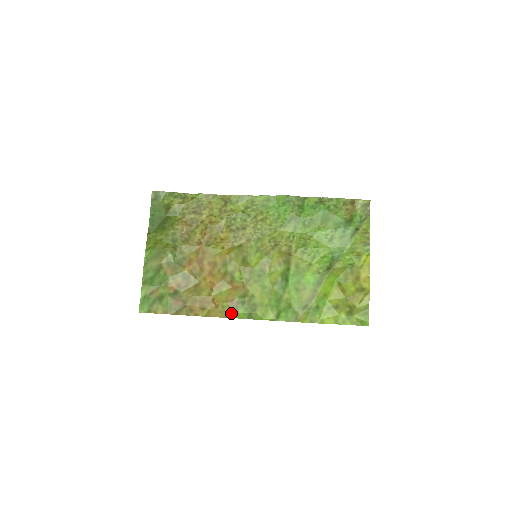
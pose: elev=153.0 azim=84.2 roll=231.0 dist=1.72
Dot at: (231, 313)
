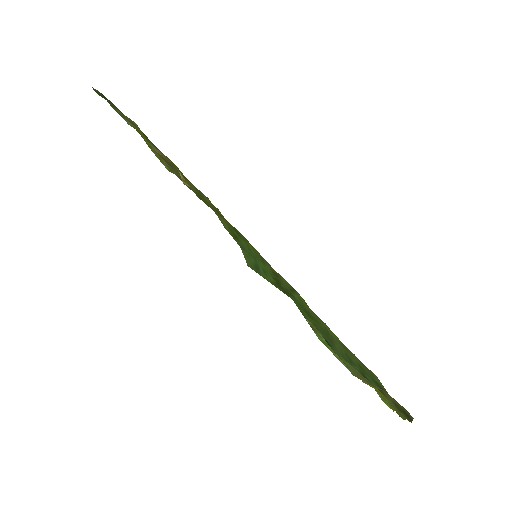
Dot at: occluded
